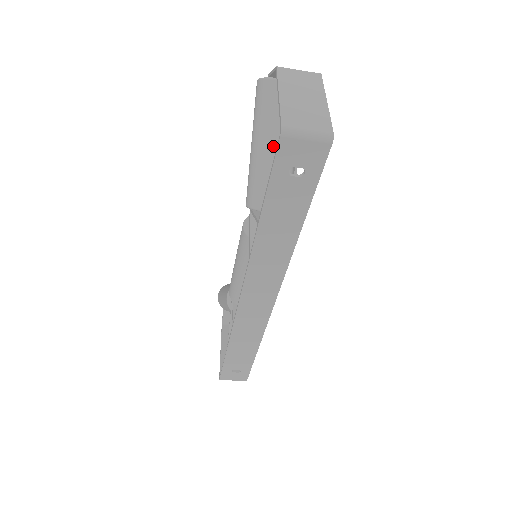
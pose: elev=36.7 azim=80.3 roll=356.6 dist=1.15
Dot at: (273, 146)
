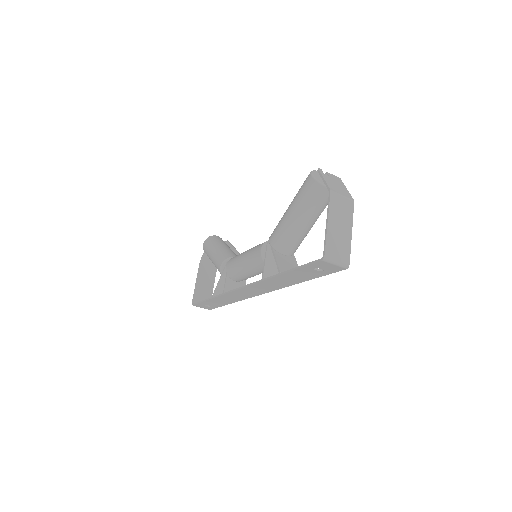
Dot at: (304, 222)
